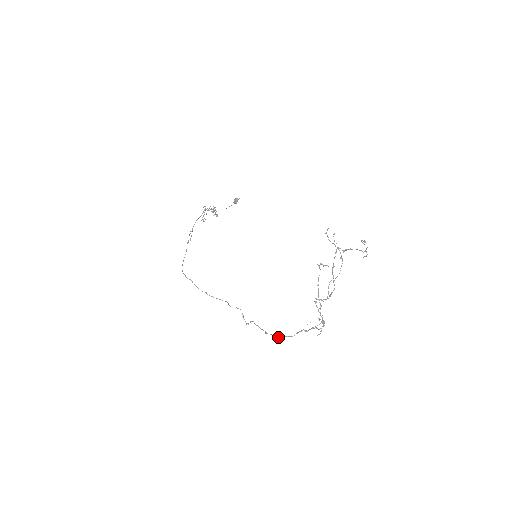
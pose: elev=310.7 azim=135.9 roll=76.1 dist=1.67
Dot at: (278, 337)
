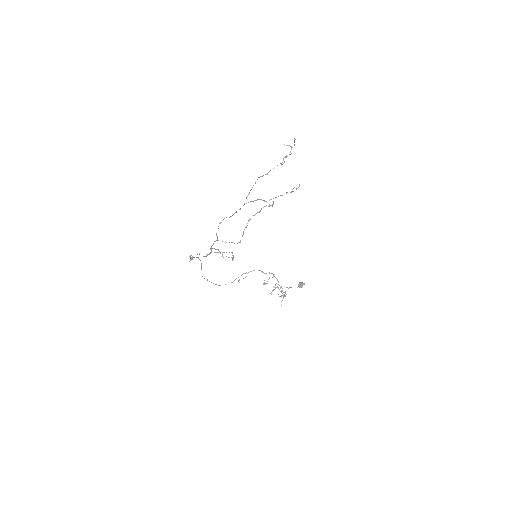
Dot at: (191, 255)
